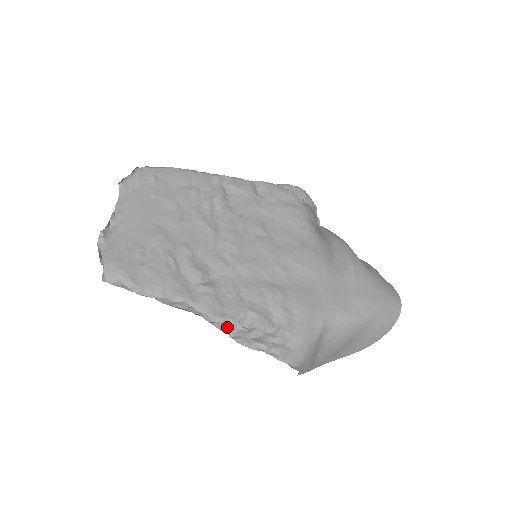
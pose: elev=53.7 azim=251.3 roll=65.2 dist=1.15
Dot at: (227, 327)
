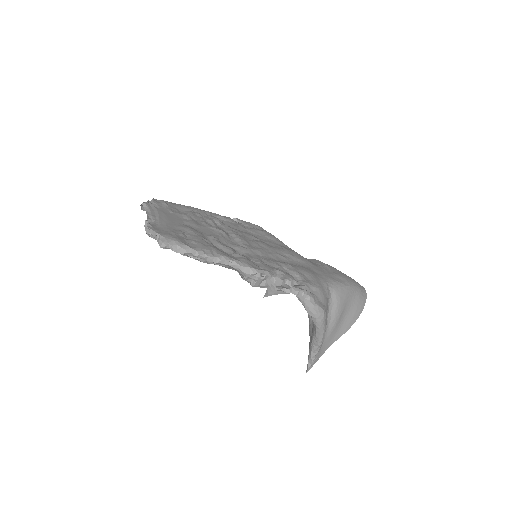
Dot at: (266, 280)
